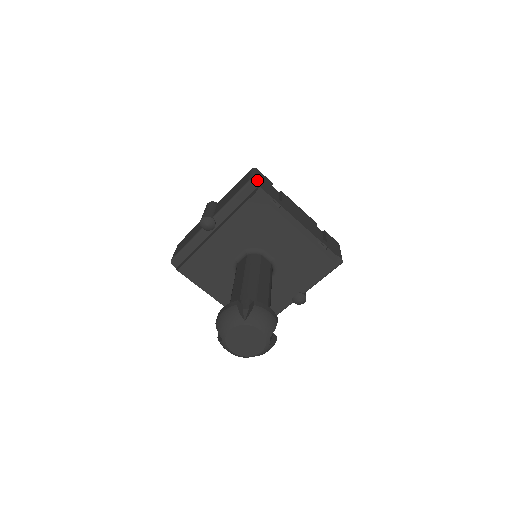
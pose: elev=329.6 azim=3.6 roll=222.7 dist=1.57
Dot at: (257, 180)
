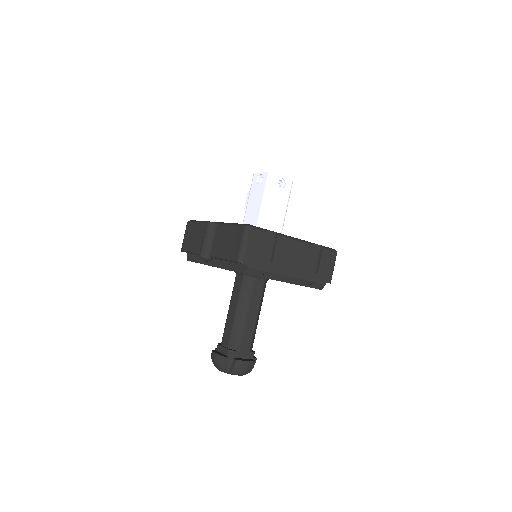
Dot at: (246, 257)
